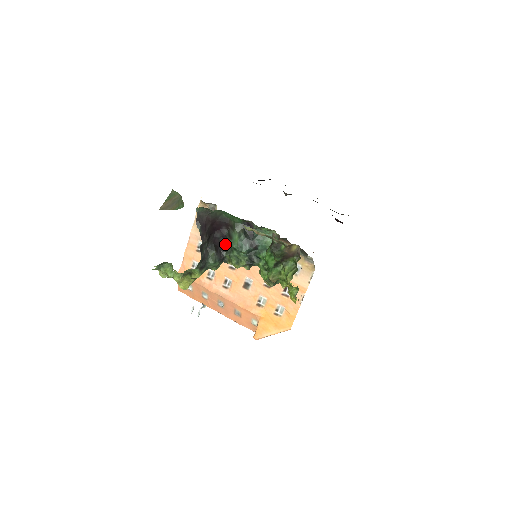
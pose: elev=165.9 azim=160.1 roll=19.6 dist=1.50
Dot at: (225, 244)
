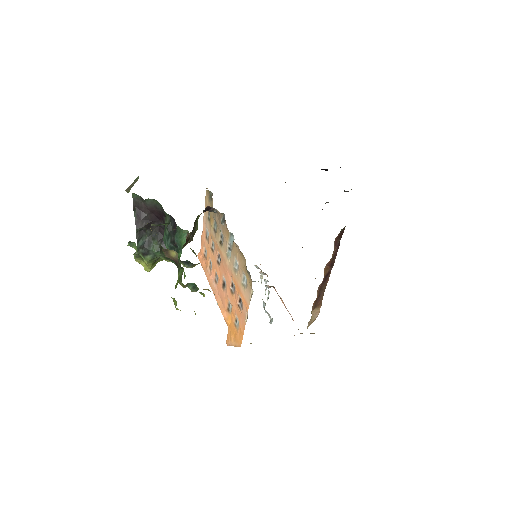
Dot at: occluded
